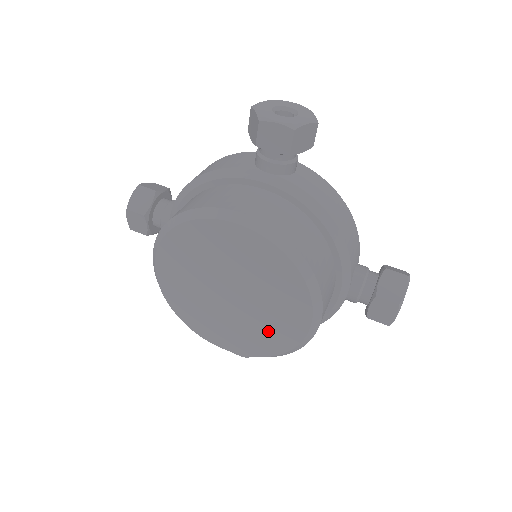
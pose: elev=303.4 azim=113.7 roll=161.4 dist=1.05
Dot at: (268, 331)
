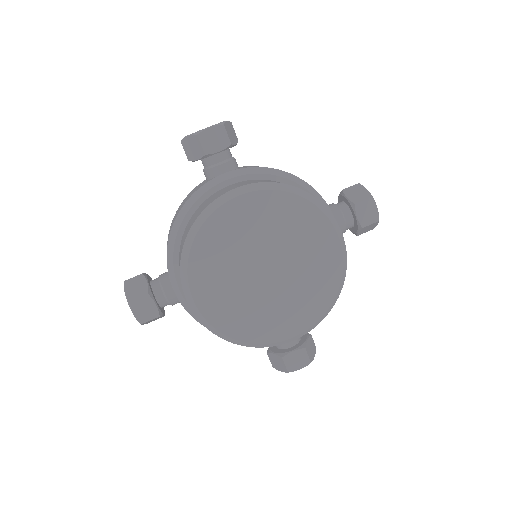
Dot at: (315, 277)
